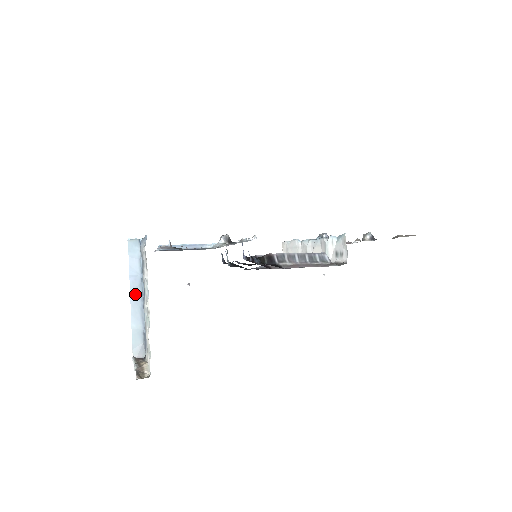
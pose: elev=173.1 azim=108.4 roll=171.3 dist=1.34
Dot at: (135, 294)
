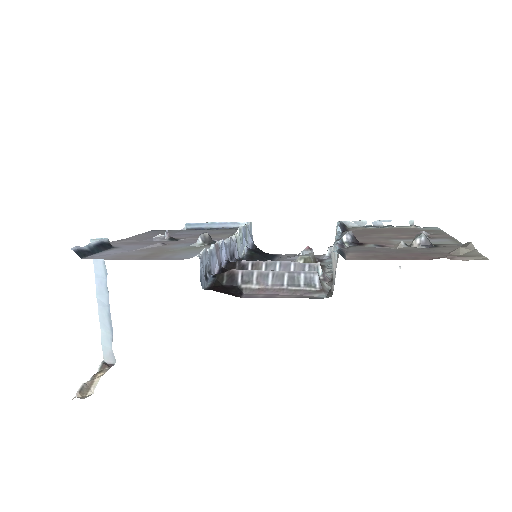
Dot at: (102, 298)
